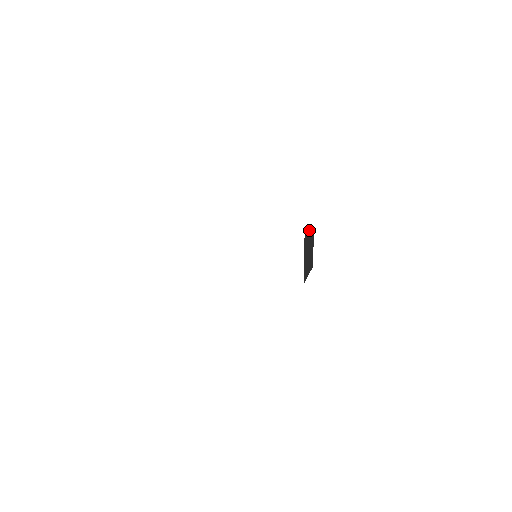
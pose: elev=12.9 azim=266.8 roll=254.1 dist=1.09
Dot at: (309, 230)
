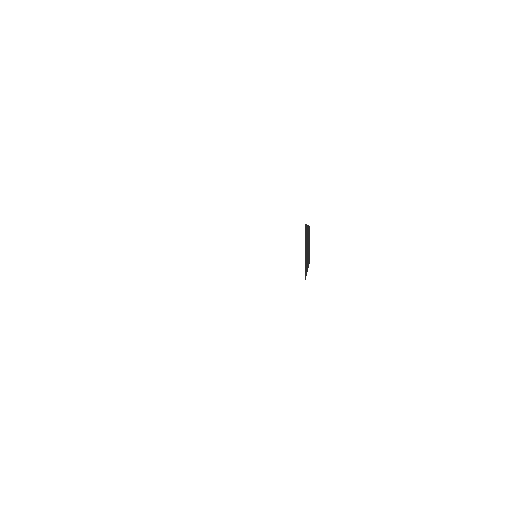
Dot at: occluded
